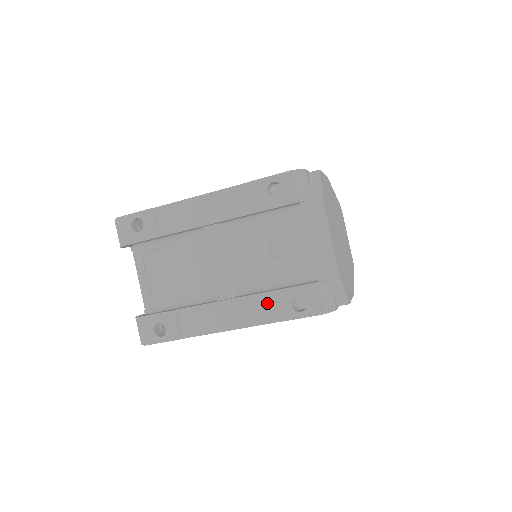
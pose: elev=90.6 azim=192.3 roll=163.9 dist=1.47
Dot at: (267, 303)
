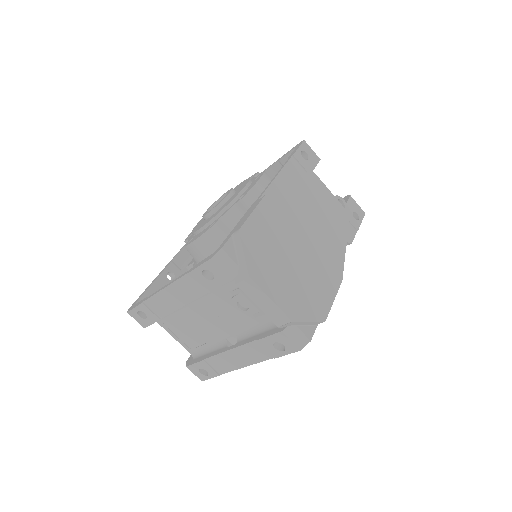
Dot at: (258, 348)
